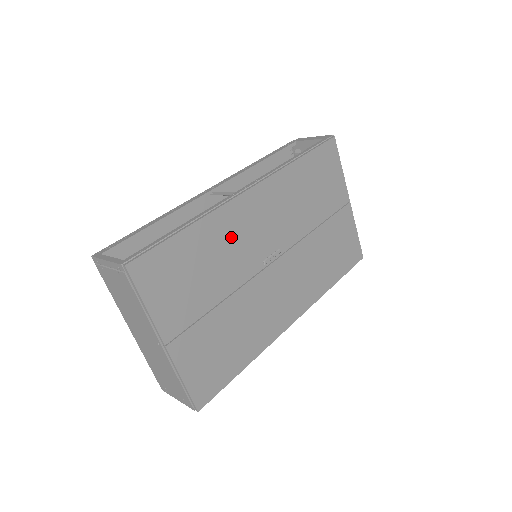
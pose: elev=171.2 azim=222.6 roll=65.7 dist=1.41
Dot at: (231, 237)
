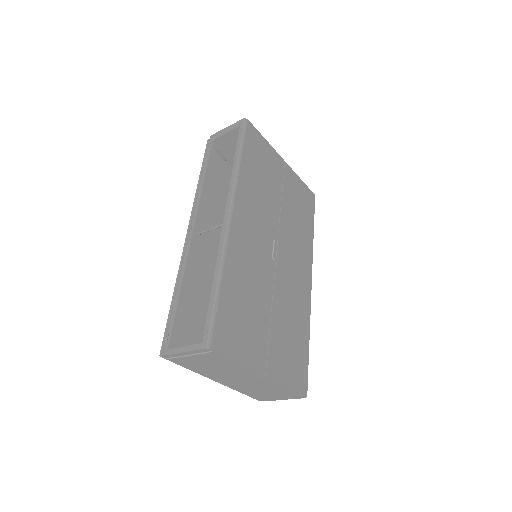
Dot at: (246, 261)
